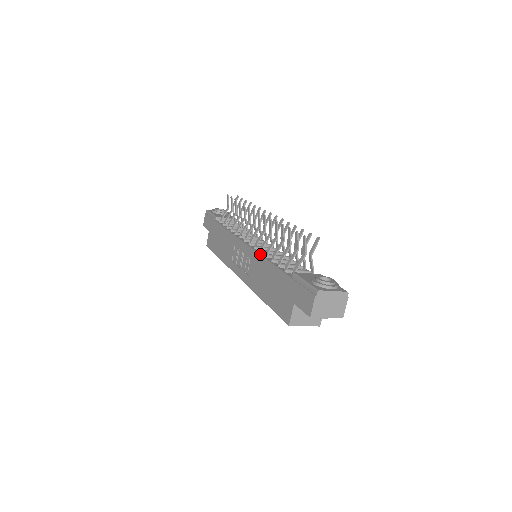
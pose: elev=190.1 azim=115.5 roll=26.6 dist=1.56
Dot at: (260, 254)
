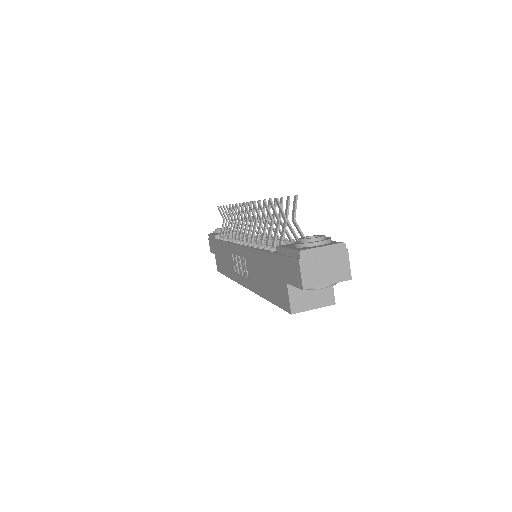
Dot at: (249, 247)
